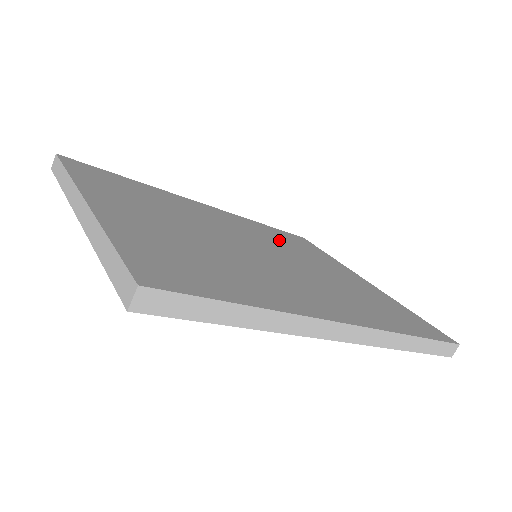
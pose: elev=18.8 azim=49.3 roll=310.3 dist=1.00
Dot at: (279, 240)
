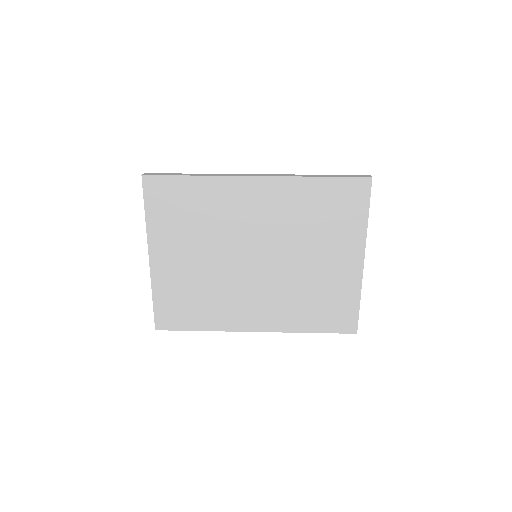
Dot at: (305, 219)
